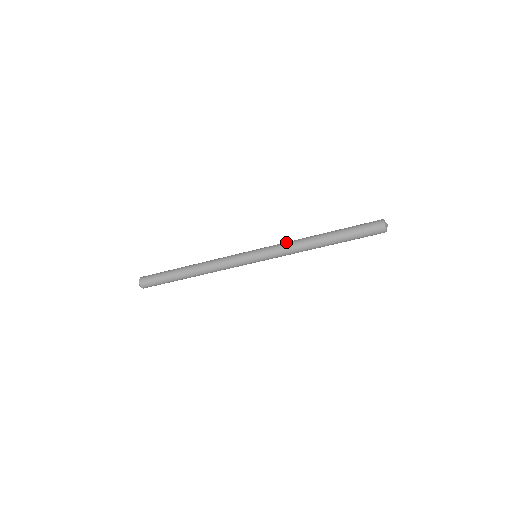
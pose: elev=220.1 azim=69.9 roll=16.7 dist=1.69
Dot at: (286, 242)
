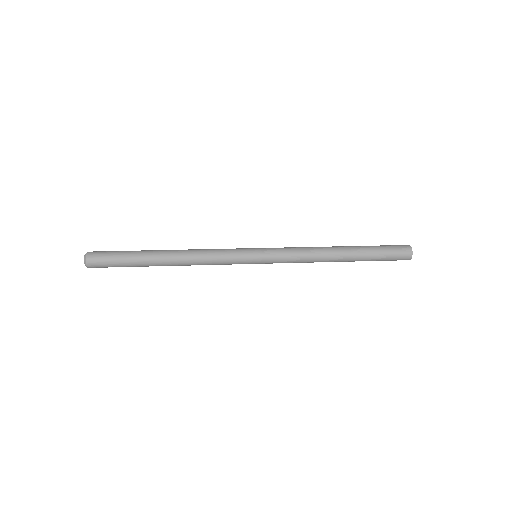
Dot at: (299, 254)
